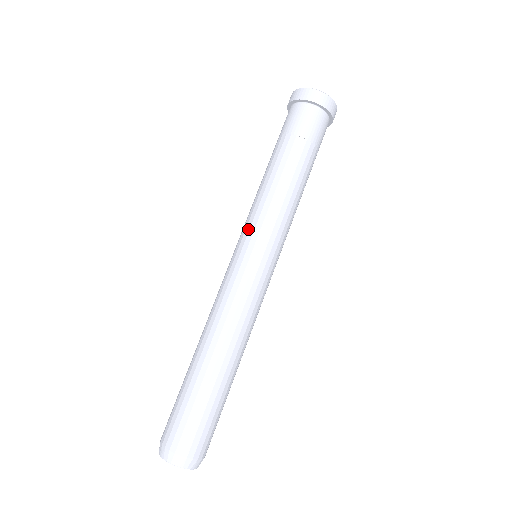
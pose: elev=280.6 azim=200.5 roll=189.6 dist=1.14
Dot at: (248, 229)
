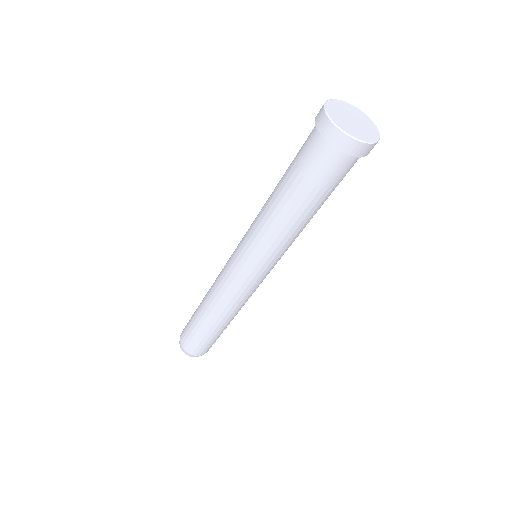
Dot at: (270, 262)
